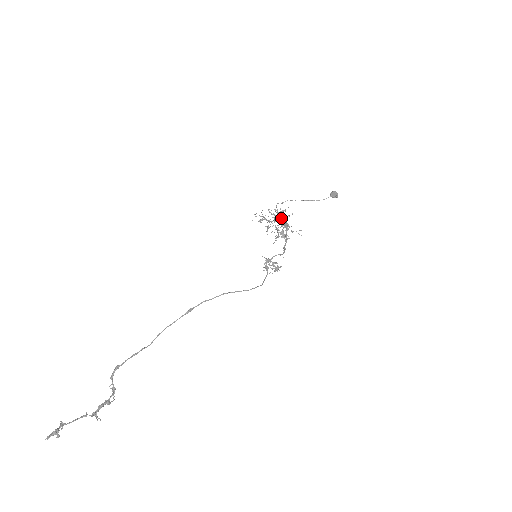
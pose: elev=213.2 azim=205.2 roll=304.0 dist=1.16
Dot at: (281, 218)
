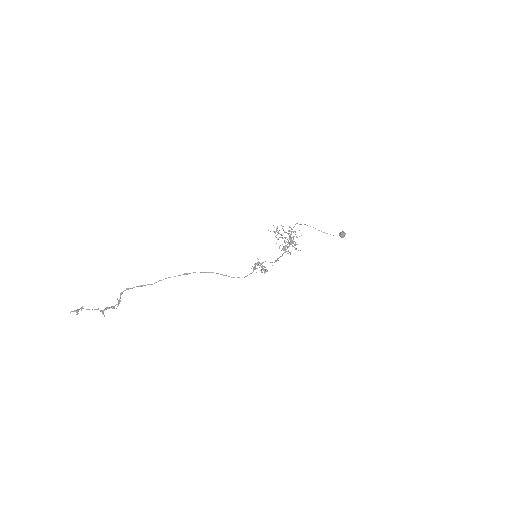
Dot at: (290, 236)
